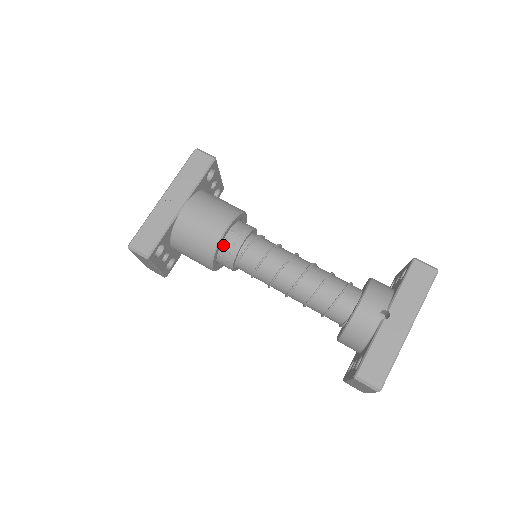
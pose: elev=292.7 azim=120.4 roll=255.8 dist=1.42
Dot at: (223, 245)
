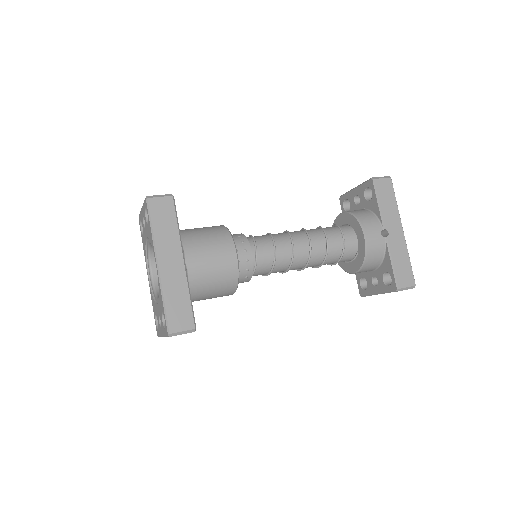
Dot at: occluded
